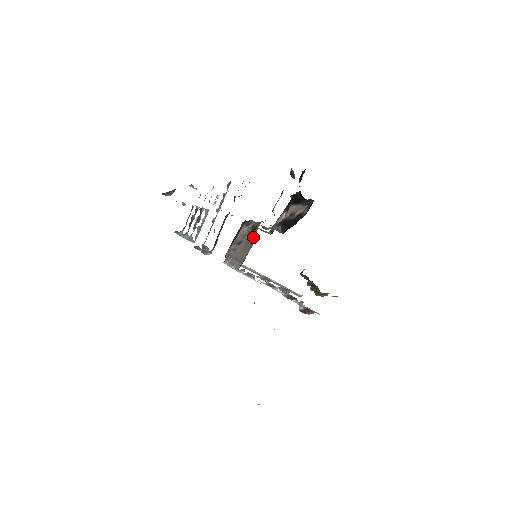
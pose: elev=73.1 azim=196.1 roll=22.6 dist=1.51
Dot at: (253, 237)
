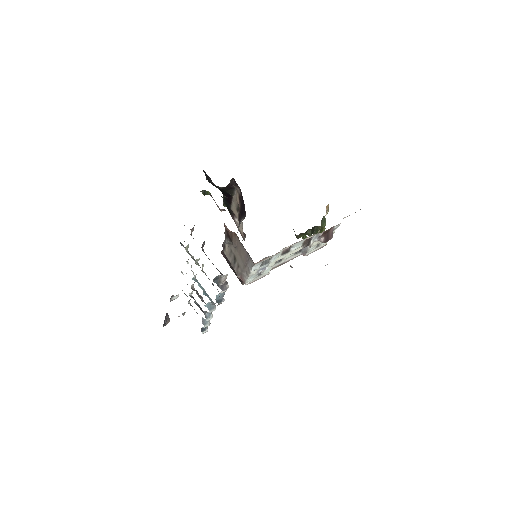
Dot at: (234, 238)
